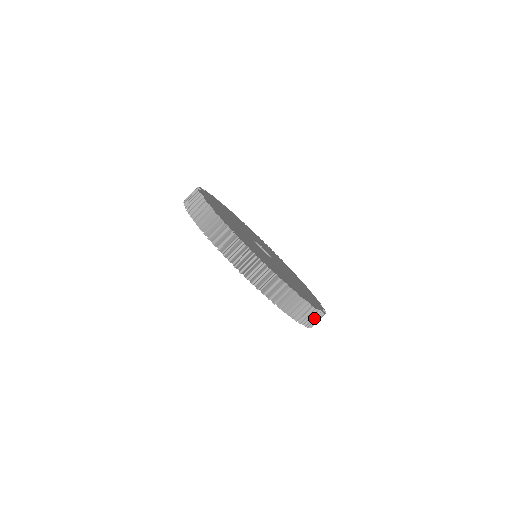
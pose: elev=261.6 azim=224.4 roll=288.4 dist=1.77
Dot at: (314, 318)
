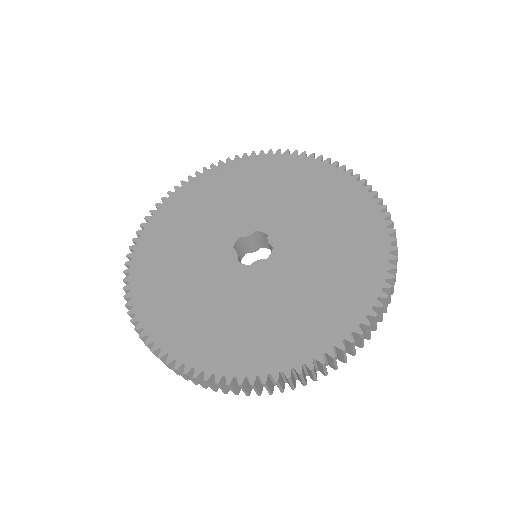
Dot at: occluded
